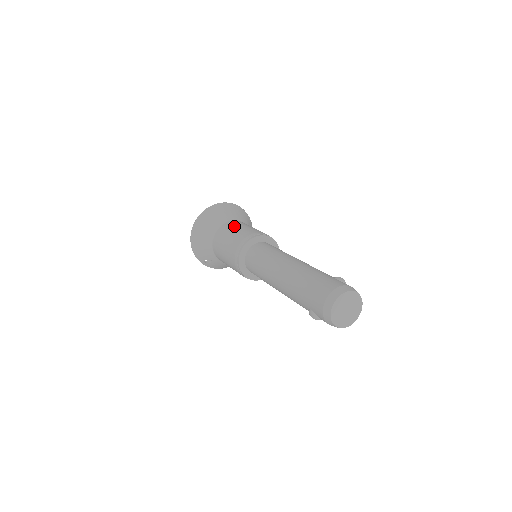
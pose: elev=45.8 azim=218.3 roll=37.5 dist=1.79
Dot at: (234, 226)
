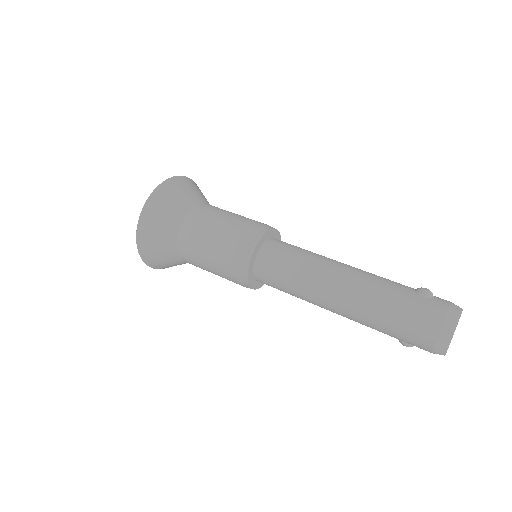
Dot at: (204, 228)
